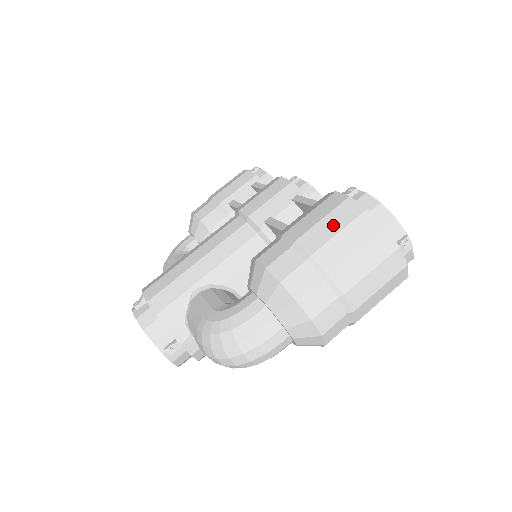
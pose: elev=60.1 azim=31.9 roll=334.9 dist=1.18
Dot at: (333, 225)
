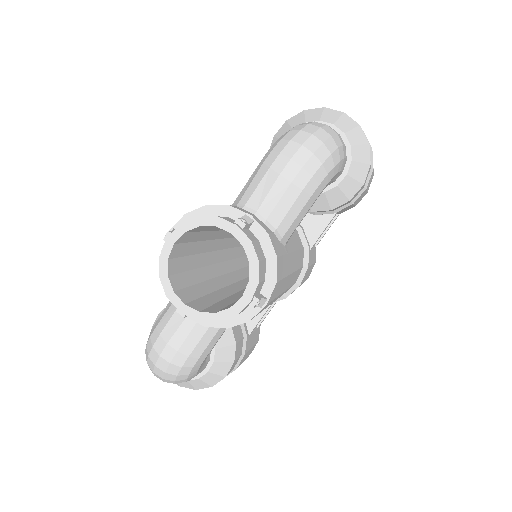
Dot at: occluded
